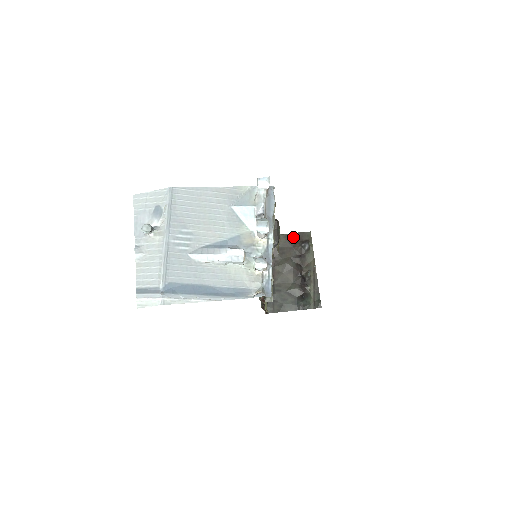
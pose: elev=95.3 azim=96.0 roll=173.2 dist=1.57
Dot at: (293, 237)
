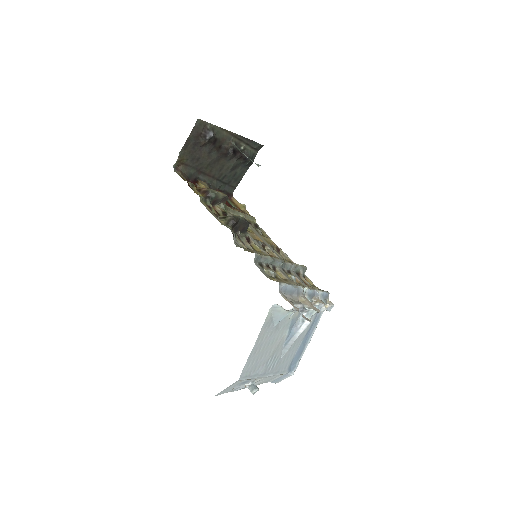
Dot at: (191, 142)
